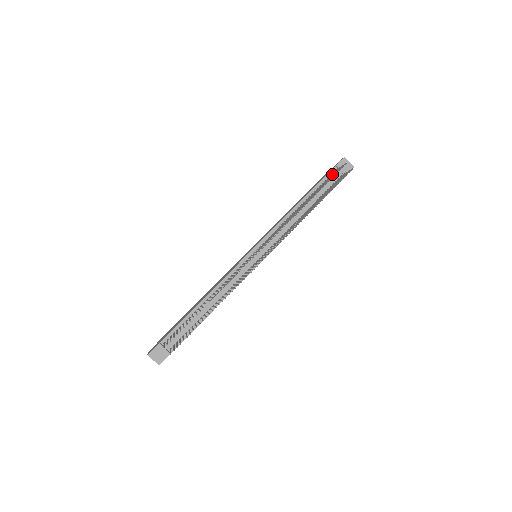
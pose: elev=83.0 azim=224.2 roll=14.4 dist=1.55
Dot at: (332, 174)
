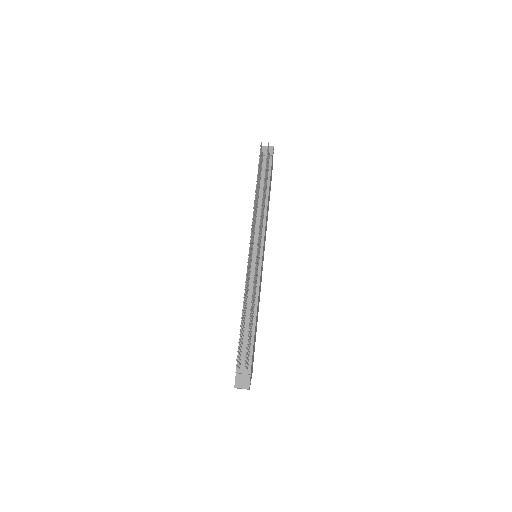
Dot at: (261, 161)
